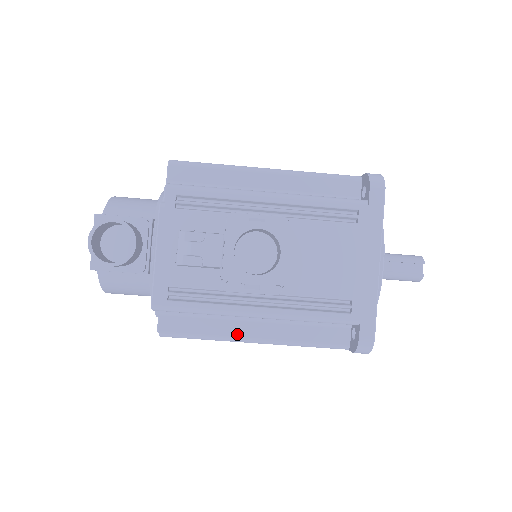
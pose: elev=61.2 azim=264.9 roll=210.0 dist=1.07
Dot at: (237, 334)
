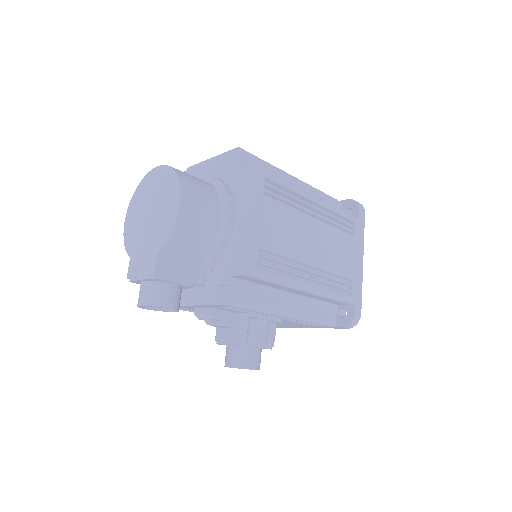
Dot at: occluded
